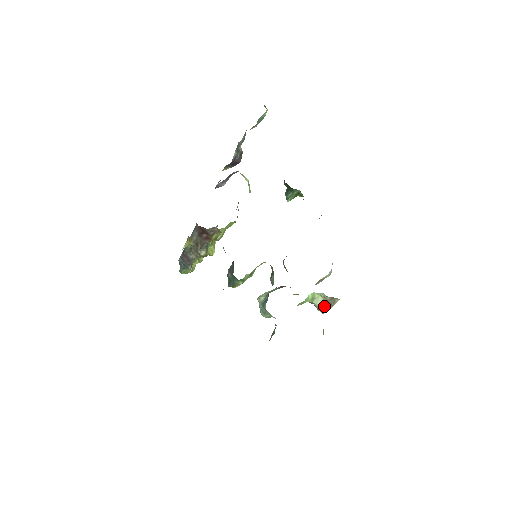
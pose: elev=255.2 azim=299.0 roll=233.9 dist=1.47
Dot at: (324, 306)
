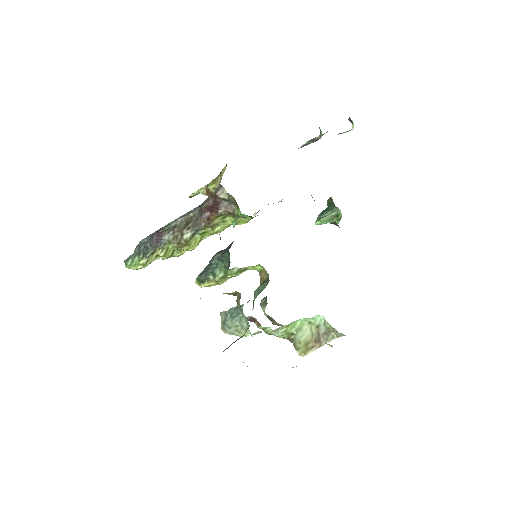
Dot at: (309, 343)
